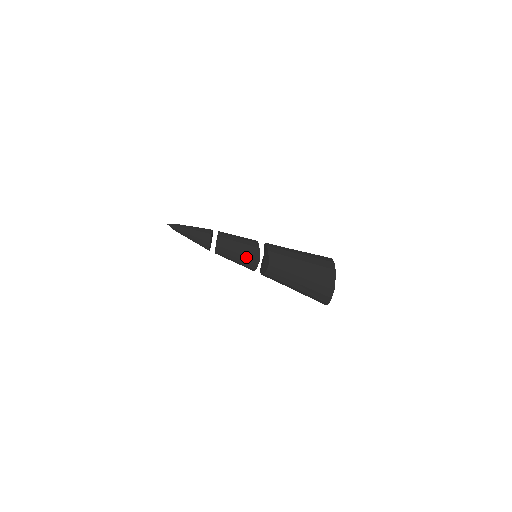
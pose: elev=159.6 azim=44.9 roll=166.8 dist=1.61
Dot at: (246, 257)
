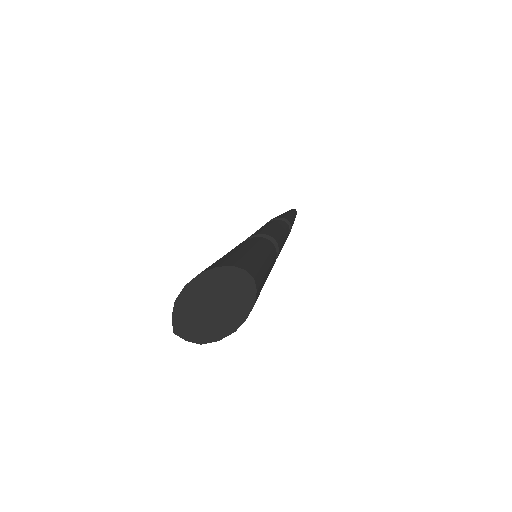
Dot at: occluded
